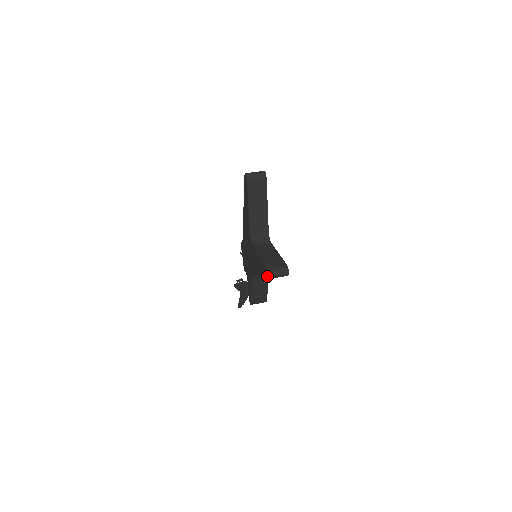
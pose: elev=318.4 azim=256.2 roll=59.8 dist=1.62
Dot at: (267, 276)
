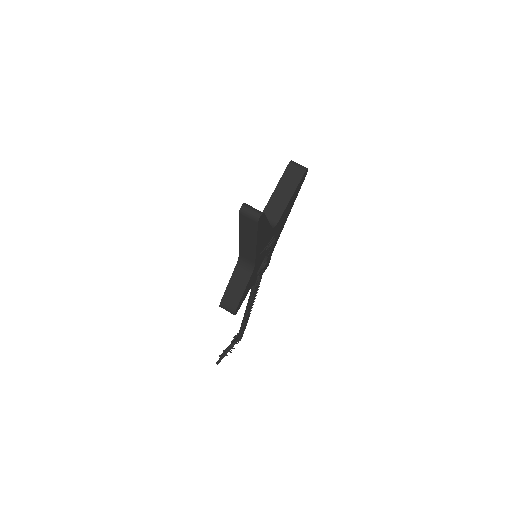
Dot at: (241, 209)
